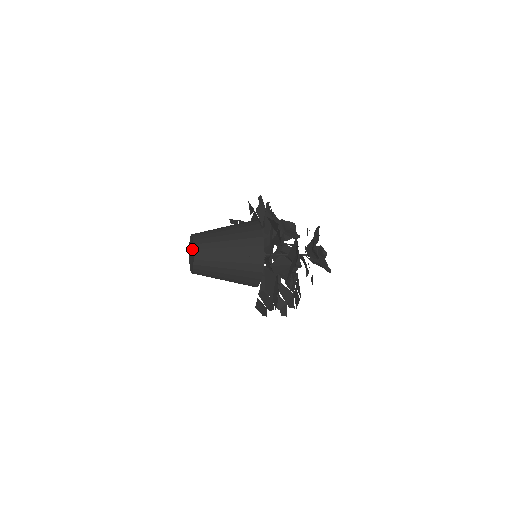
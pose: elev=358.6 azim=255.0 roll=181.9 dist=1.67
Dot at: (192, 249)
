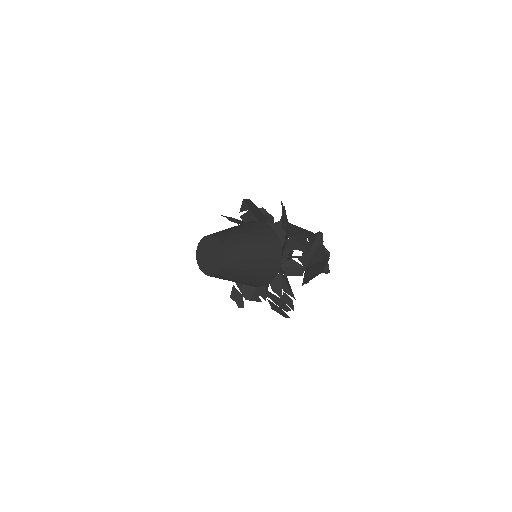
Dot at: (217, 252)
